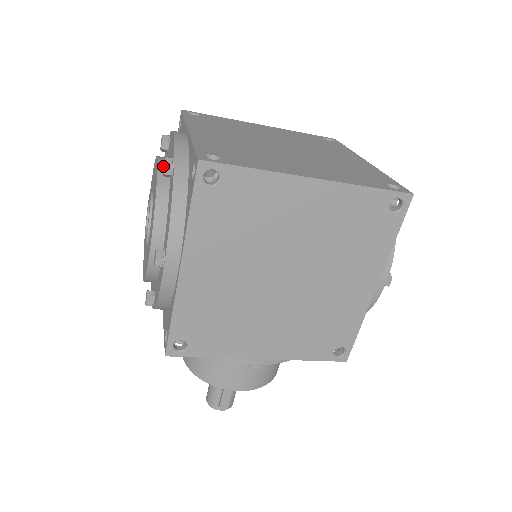
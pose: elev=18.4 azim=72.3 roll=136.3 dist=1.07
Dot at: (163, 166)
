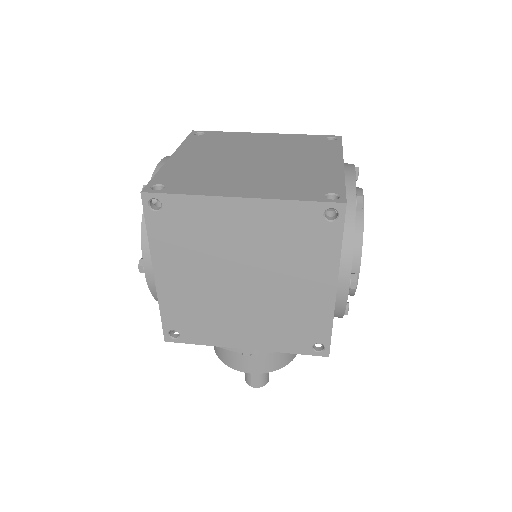
Dot at: occluded
